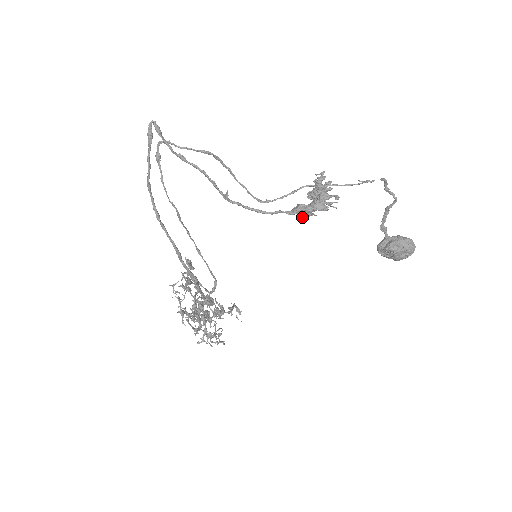
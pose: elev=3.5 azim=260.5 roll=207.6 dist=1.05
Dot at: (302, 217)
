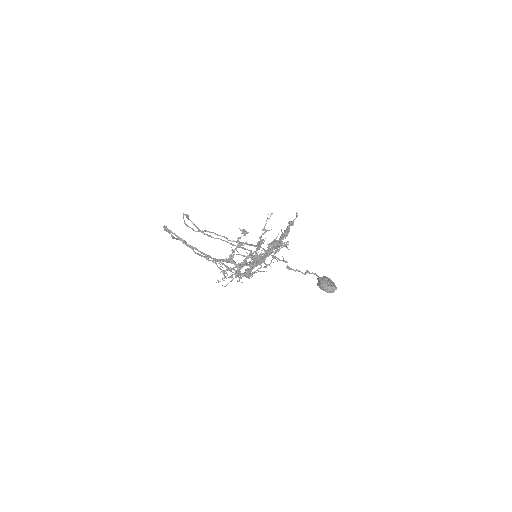
Dot at: (252, 266)
